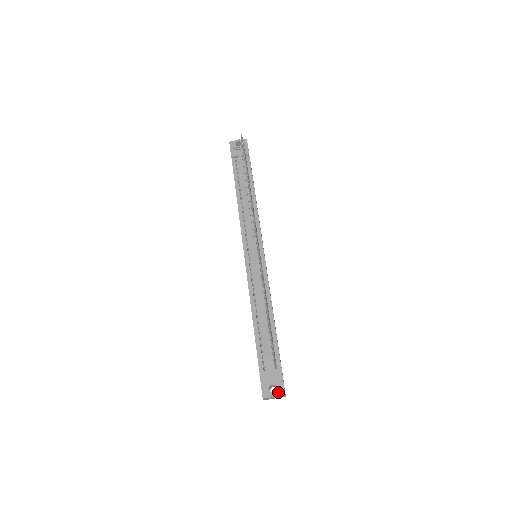
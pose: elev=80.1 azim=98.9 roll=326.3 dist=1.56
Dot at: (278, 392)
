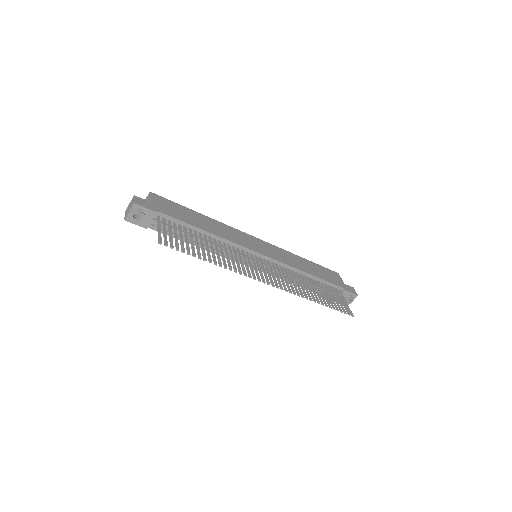
Dot at: (353, 299)
